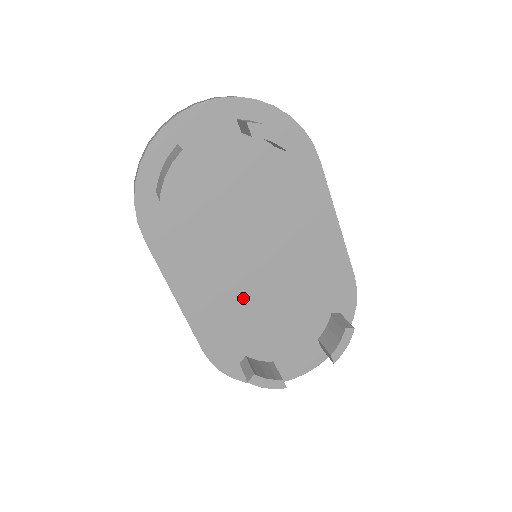
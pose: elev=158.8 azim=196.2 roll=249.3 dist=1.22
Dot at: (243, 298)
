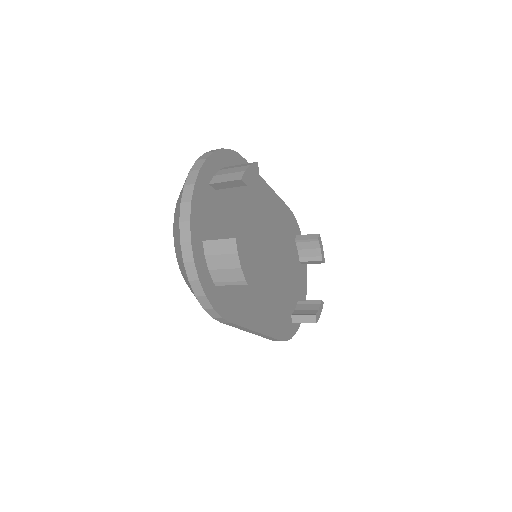
Dot at: (273, 287)
